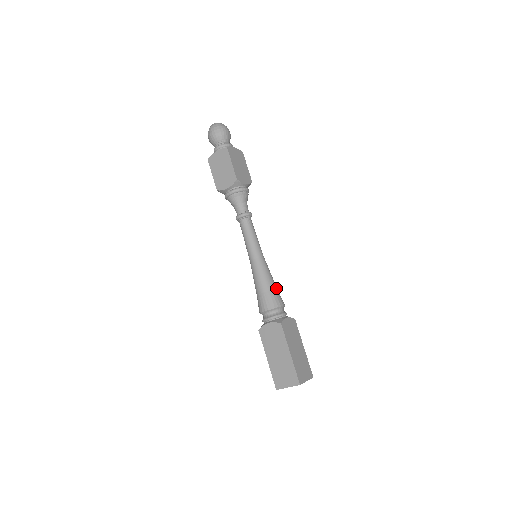
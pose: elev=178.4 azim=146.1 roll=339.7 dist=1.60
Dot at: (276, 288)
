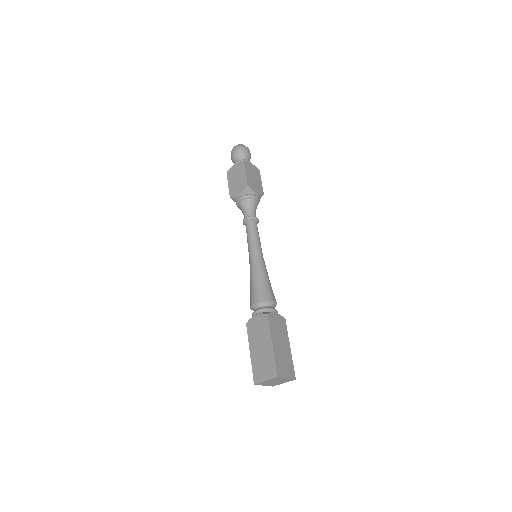
Dot at: (270, 285)
